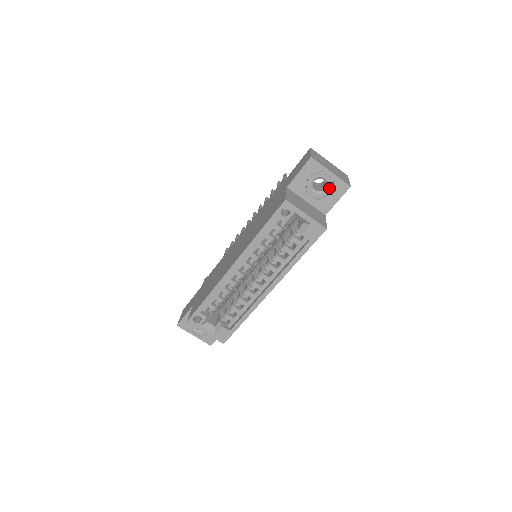
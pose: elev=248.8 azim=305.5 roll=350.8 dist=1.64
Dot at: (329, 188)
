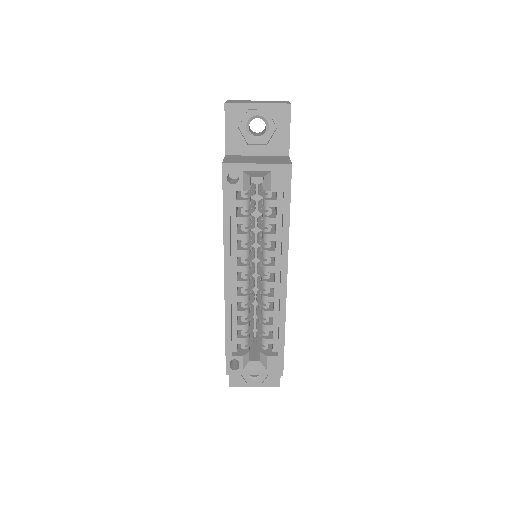
Dot at: (269, 123)
